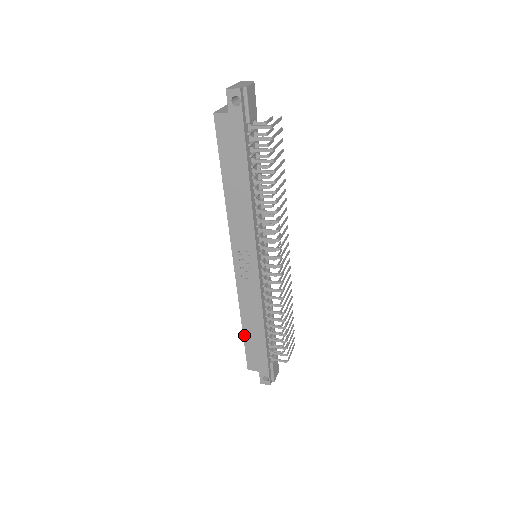
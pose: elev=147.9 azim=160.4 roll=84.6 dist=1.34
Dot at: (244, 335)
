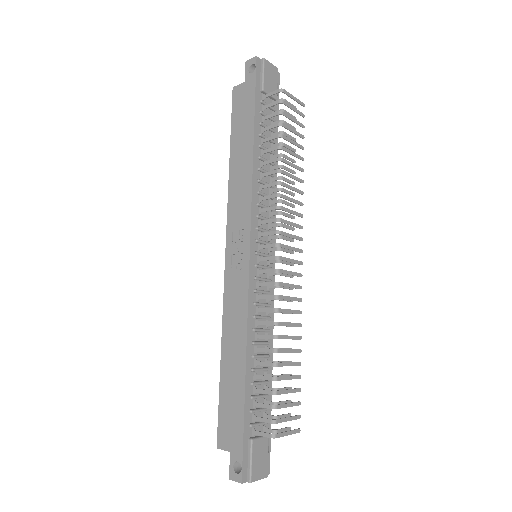
Dot at: (221, 376)
